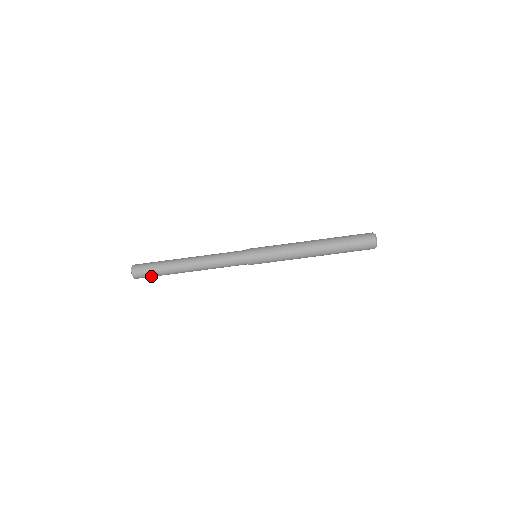
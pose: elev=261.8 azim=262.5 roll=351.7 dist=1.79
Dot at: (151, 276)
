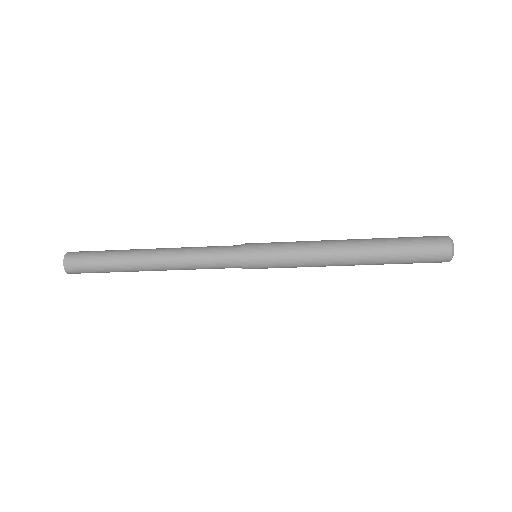
Dot at: (95, 272)
